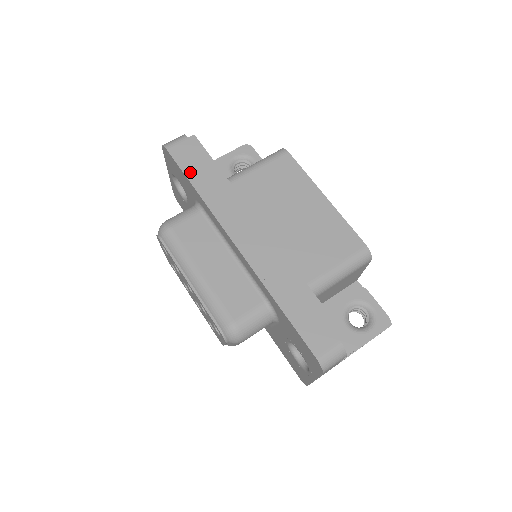
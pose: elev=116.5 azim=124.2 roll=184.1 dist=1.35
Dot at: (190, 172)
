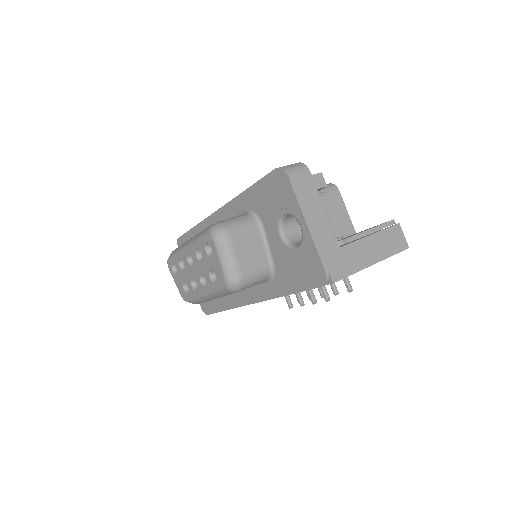
Dot at: occluded
